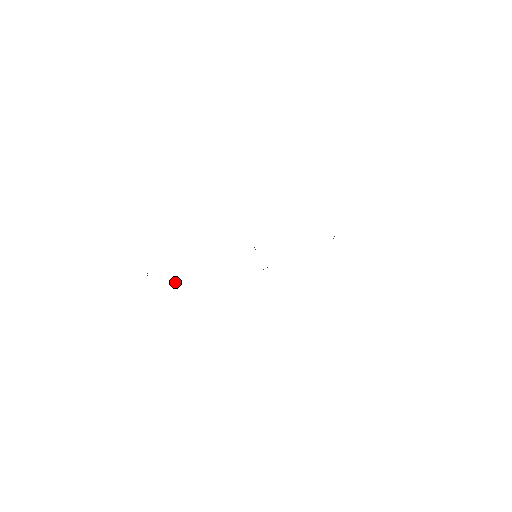
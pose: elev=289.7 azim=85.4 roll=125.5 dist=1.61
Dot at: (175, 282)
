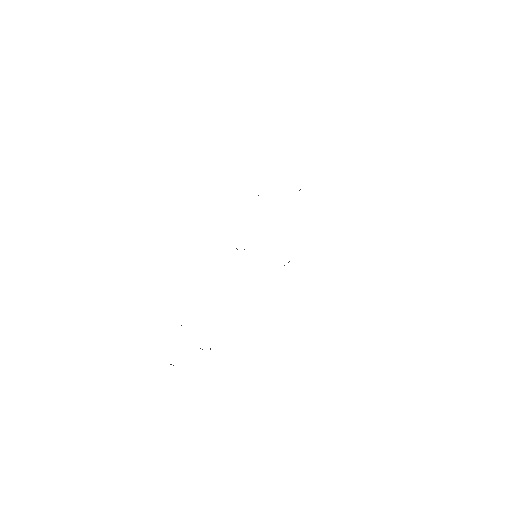
Dot at: occluded
